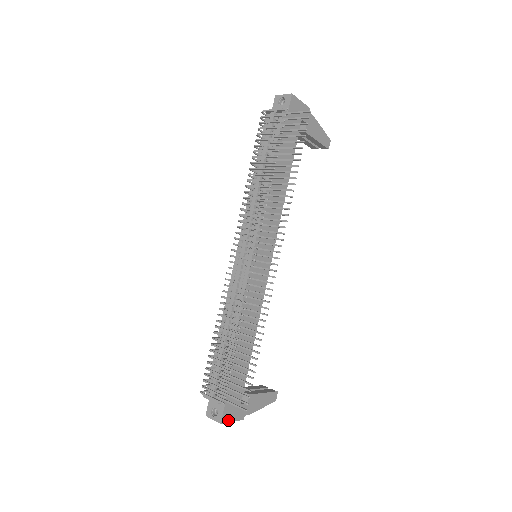
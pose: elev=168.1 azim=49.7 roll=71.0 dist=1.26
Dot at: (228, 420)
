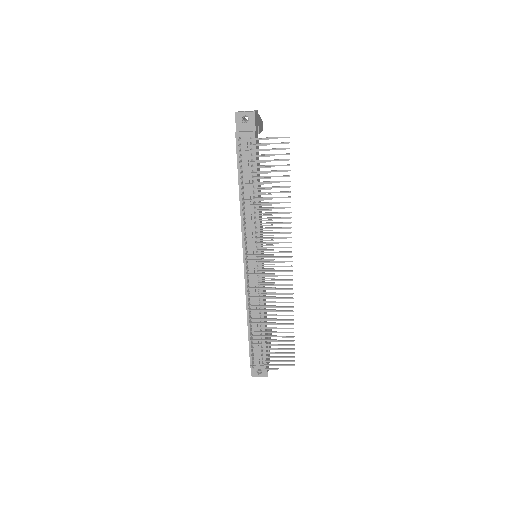
Dot at: occluded
